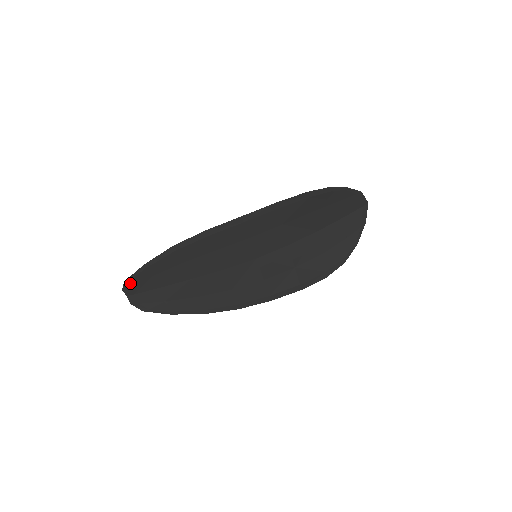
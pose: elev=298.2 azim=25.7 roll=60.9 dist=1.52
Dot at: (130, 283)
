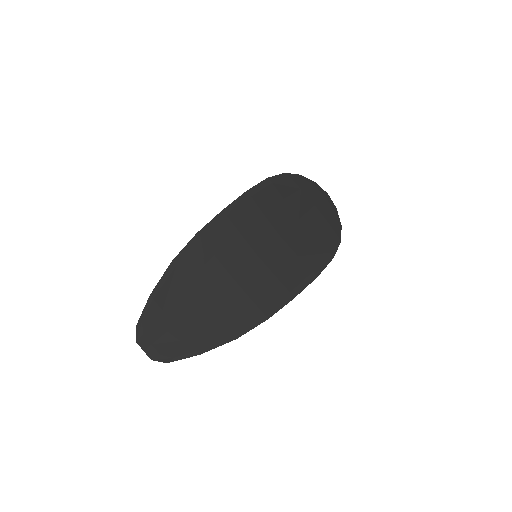
Dot at: (142, 327)
